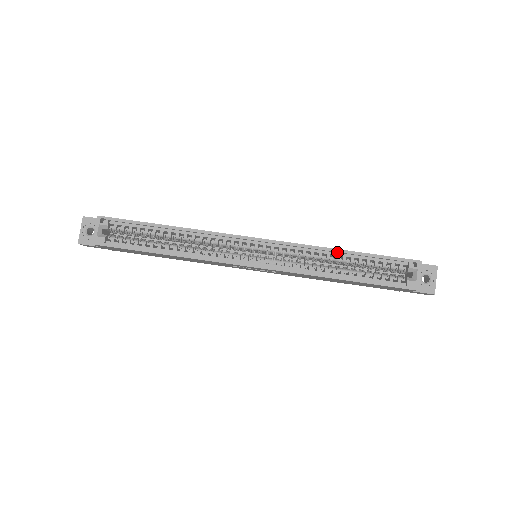
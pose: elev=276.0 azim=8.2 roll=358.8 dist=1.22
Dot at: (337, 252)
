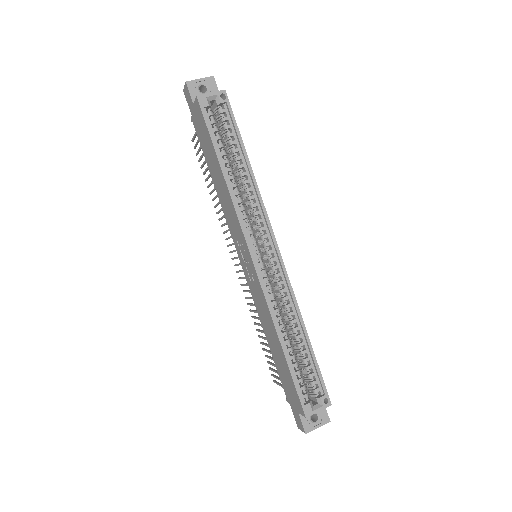
Dot at: (302, 327)
